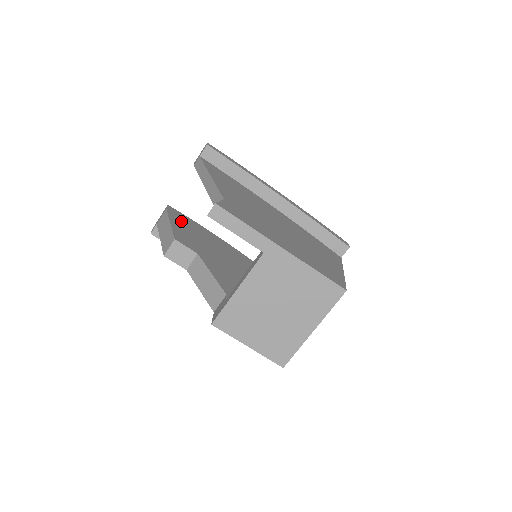
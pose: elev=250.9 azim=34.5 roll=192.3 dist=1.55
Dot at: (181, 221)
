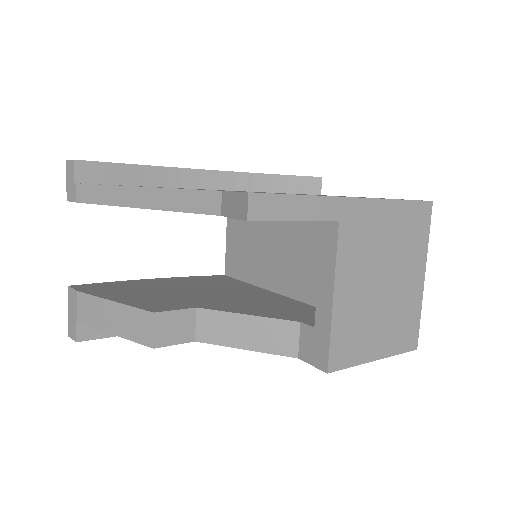
Dot at: (113, 291)
